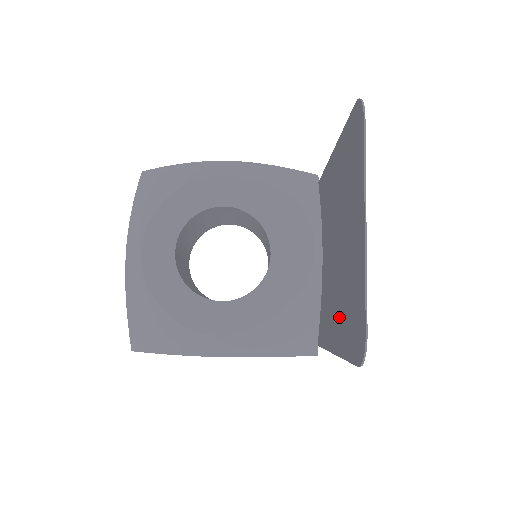
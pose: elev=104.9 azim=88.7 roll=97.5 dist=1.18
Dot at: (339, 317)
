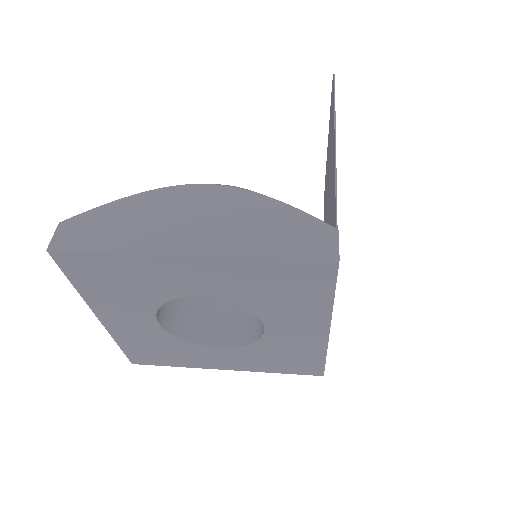
Dot at: occluded
